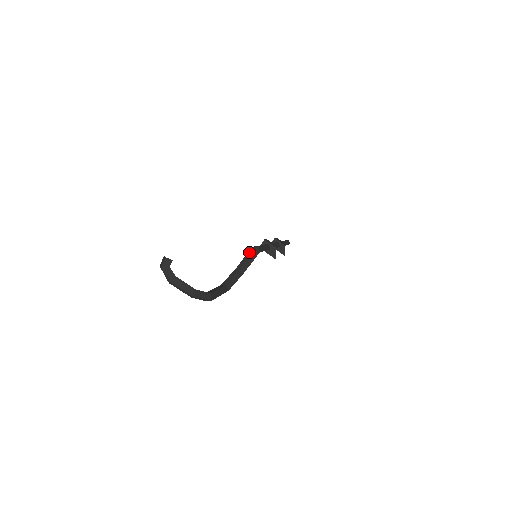
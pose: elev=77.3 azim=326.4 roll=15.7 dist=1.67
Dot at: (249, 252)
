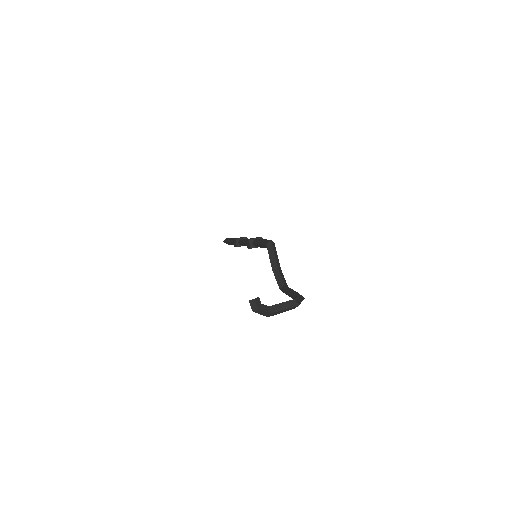
Dot at: (269, 250)
